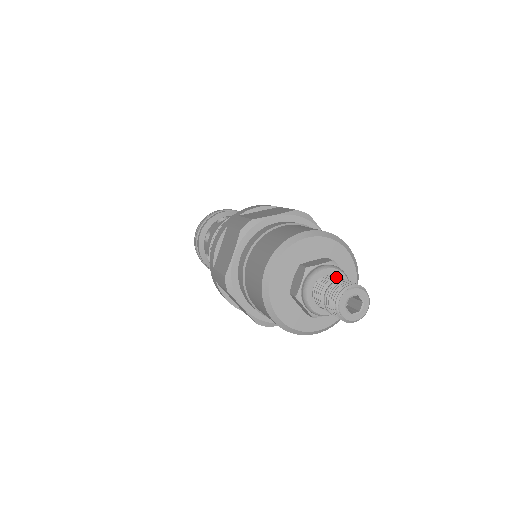
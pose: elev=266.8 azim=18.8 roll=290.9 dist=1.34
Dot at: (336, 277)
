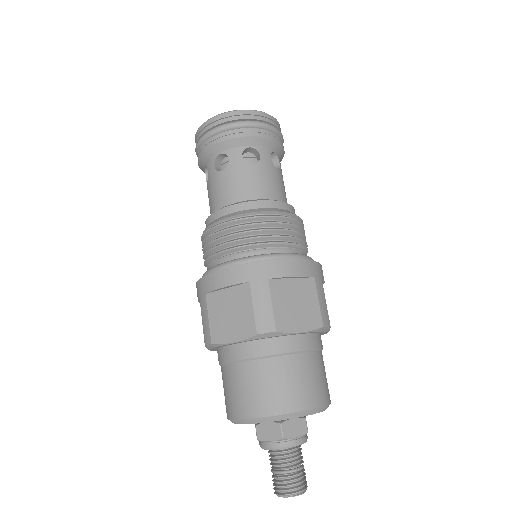
Dot at: (297, 461)
